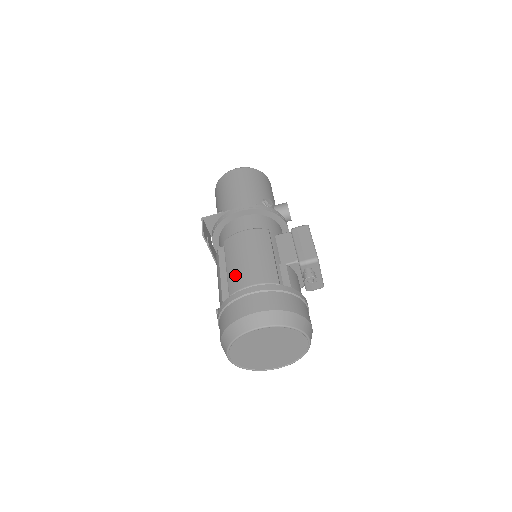
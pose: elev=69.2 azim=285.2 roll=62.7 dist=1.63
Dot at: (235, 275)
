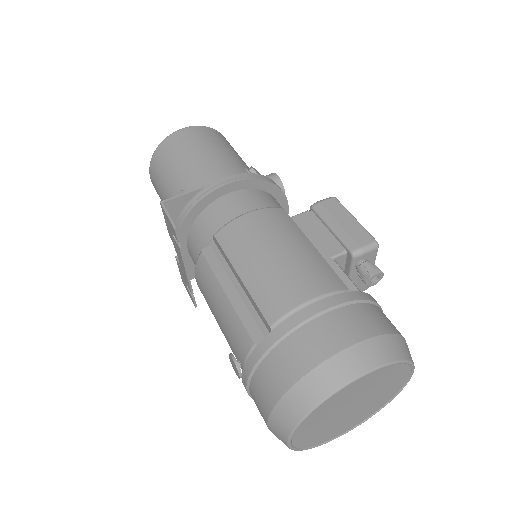
Dot at: (267, 287)
